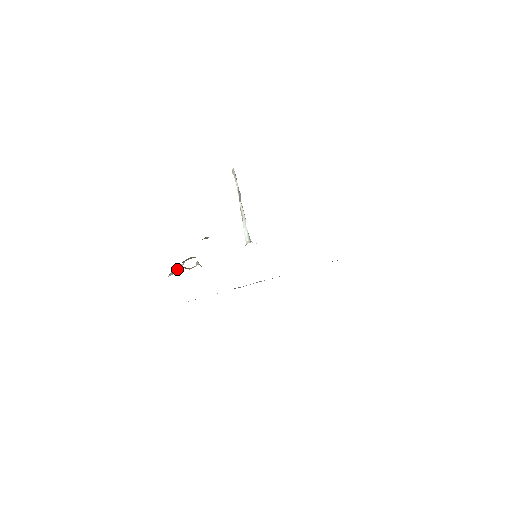
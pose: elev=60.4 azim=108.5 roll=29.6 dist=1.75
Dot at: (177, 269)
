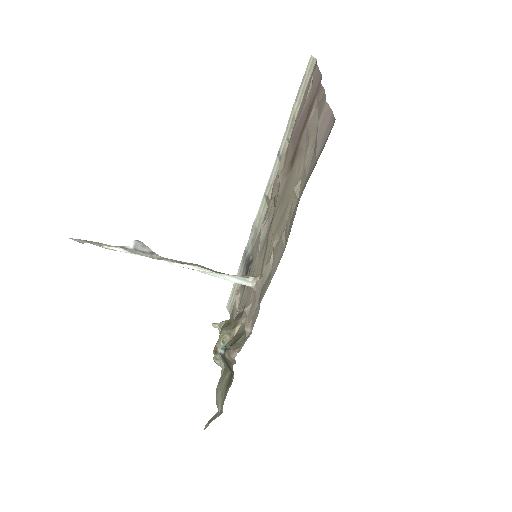
Dot at: occluded
